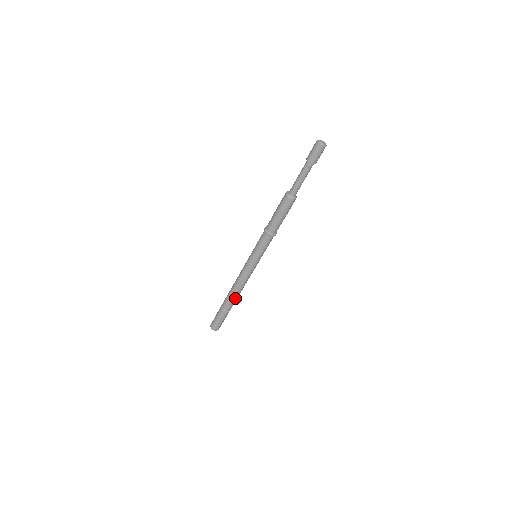
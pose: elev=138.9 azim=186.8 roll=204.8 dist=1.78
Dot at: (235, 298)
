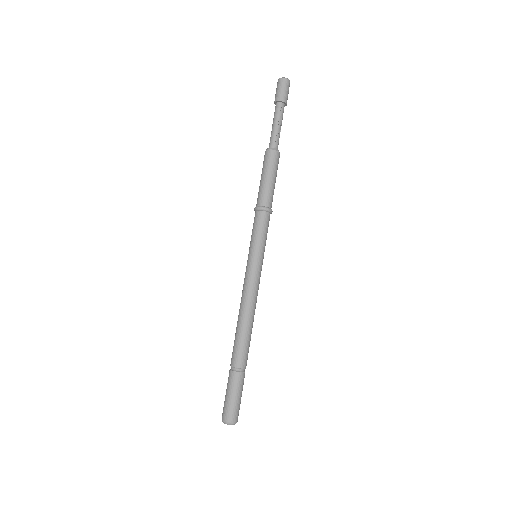
Dot at: (247, 340)
